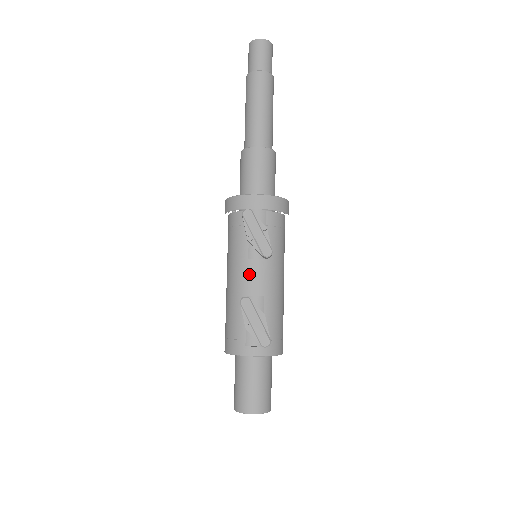
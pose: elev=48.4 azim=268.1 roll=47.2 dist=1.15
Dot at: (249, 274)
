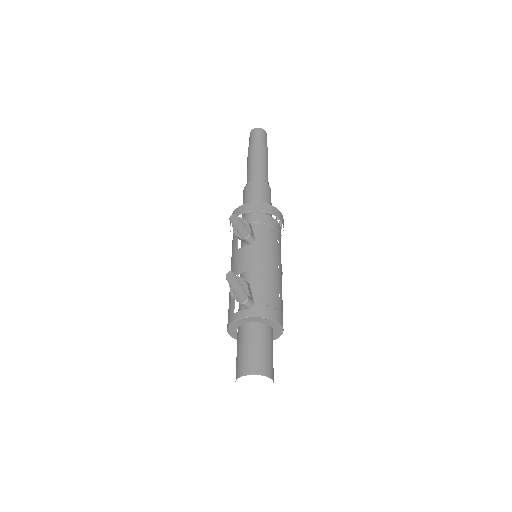
Dot at: (238, 259)
